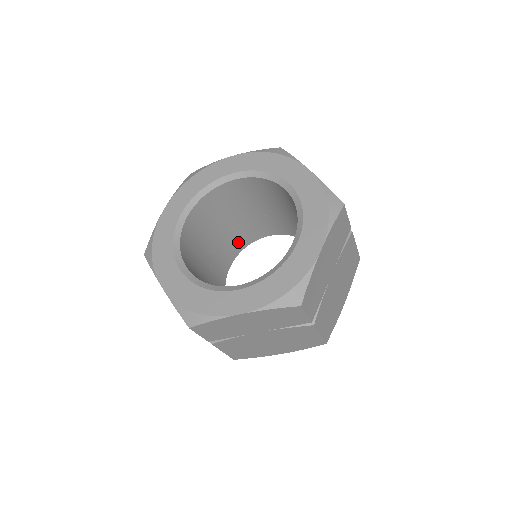
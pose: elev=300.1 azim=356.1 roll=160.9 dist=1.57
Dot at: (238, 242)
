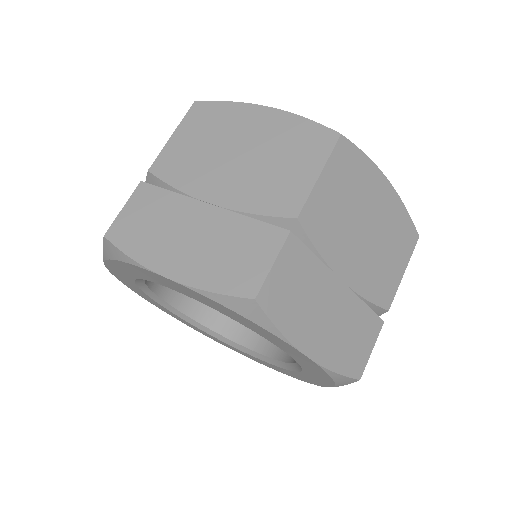
Dot at: occluded
